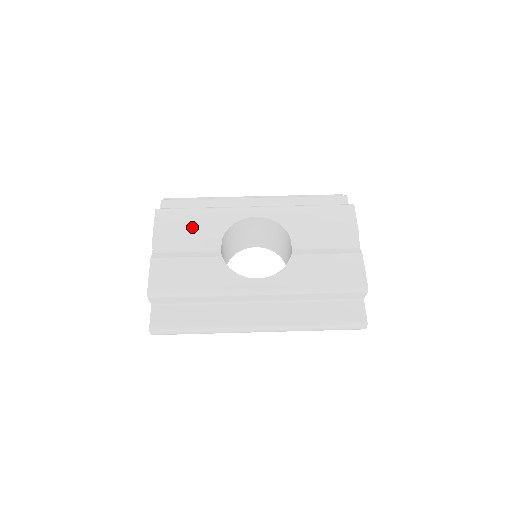
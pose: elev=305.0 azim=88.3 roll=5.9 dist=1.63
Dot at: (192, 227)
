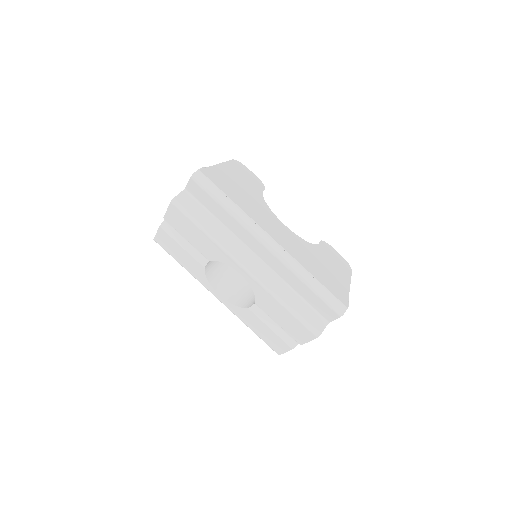
Dot at: (192, 237)
